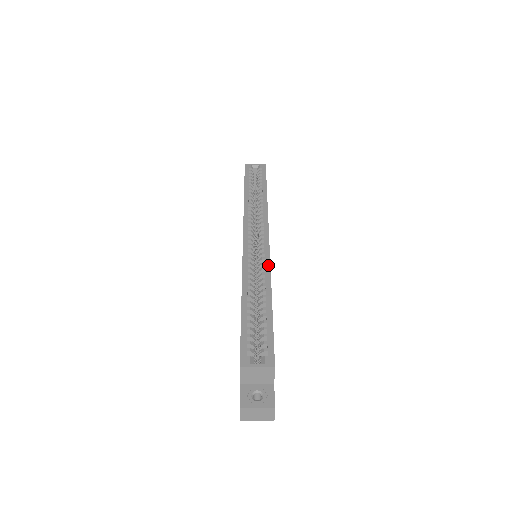
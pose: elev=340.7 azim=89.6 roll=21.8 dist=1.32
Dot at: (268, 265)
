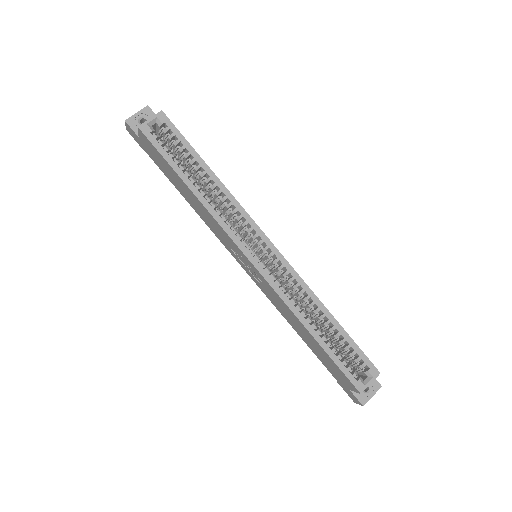
Dot at: (299, 278)
